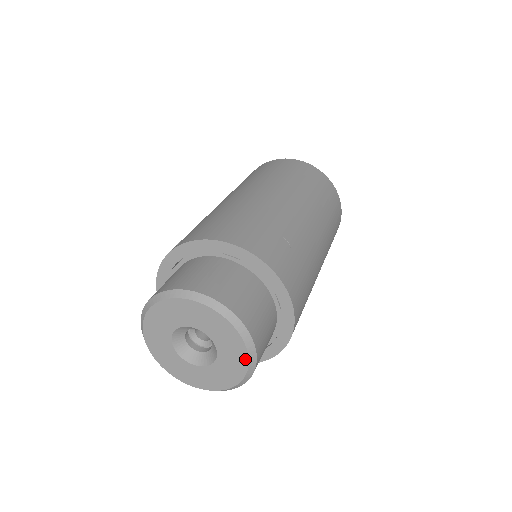
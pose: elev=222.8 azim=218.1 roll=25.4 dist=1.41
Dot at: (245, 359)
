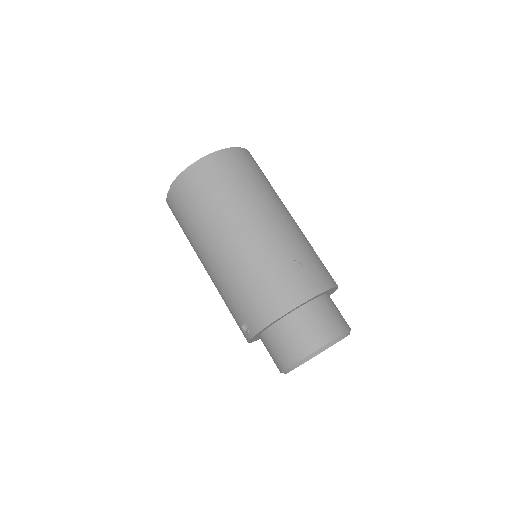
Dot at: occluded
